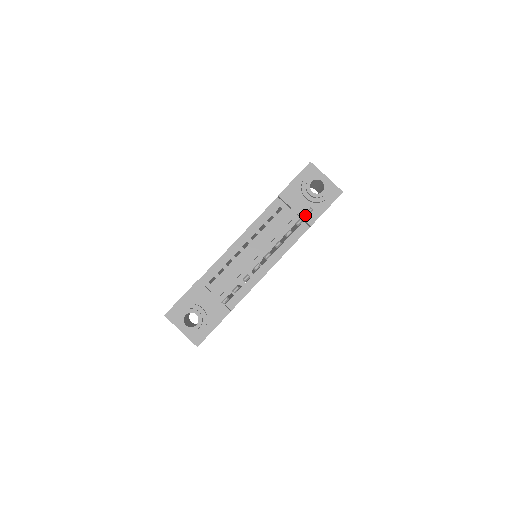
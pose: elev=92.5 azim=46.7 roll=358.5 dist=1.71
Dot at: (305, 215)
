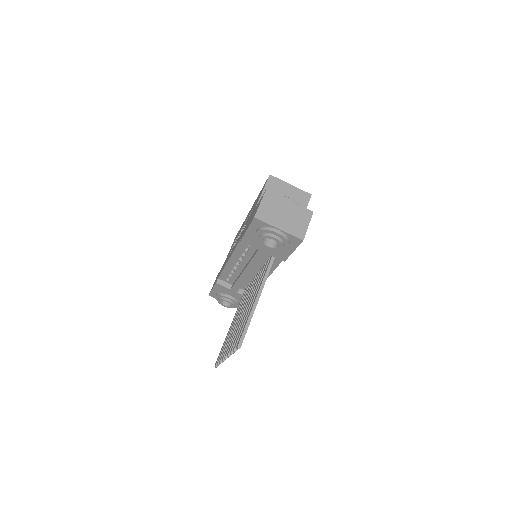
Dot at: occluded
